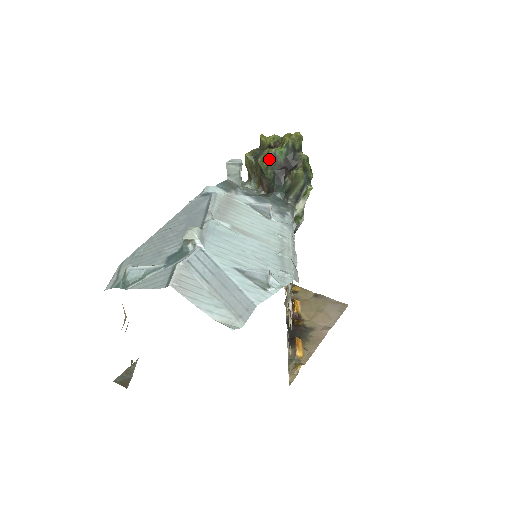
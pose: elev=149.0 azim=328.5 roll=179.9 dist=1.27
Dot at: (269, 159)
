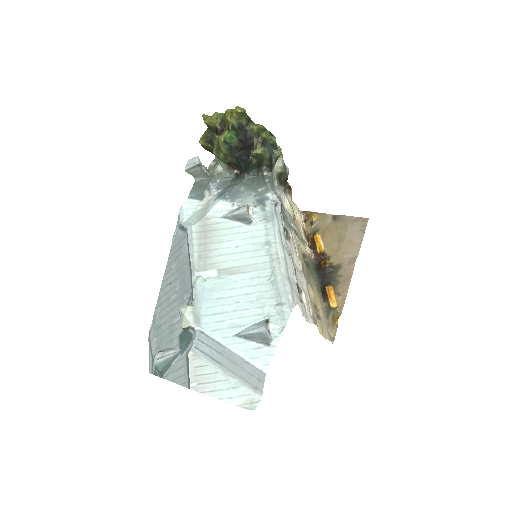
Dot at: (223, 149)
